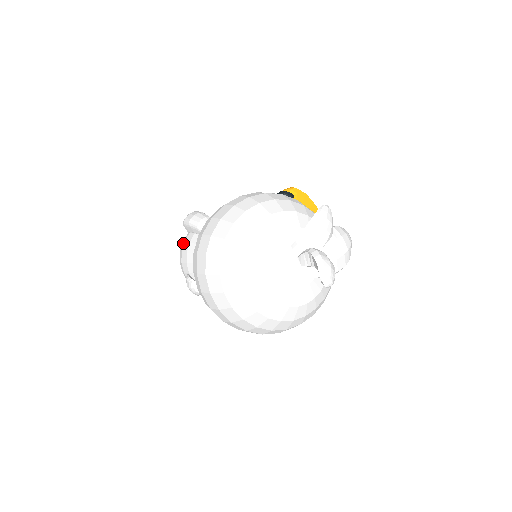
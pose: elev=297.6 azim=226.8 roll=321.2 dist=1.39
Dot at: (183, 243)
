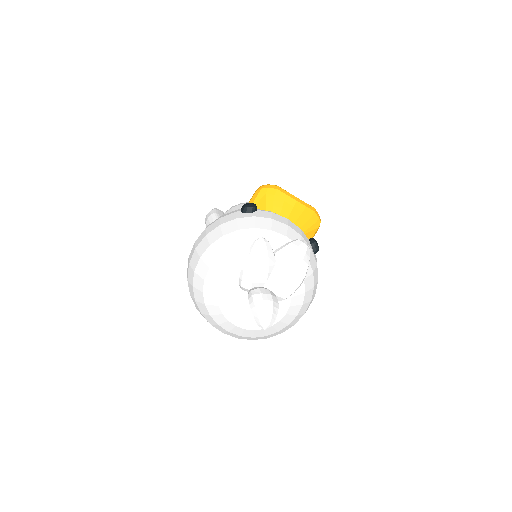
Dot at: occluded
